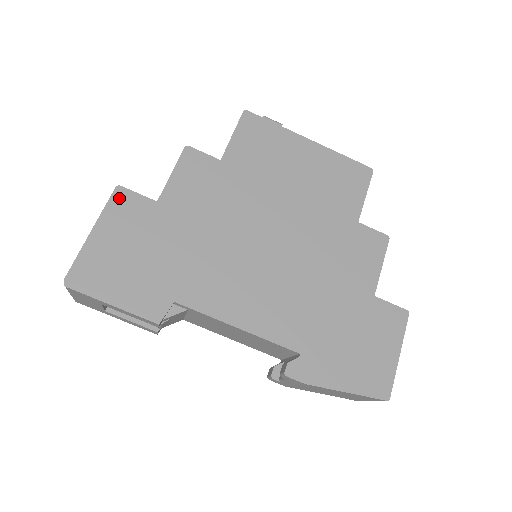
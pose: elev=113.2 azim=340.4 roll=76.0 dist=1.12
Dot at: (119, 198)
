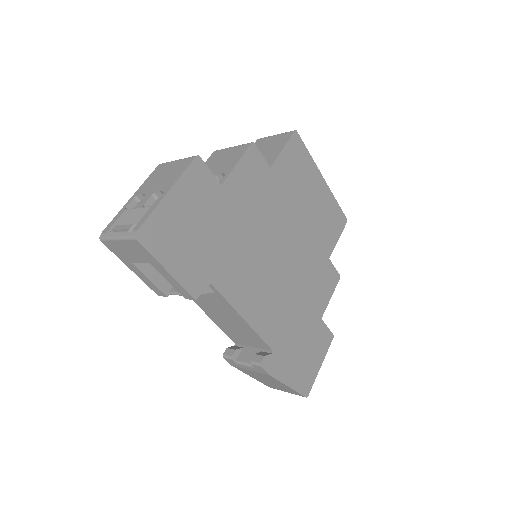
Dot at: (196, 168)
